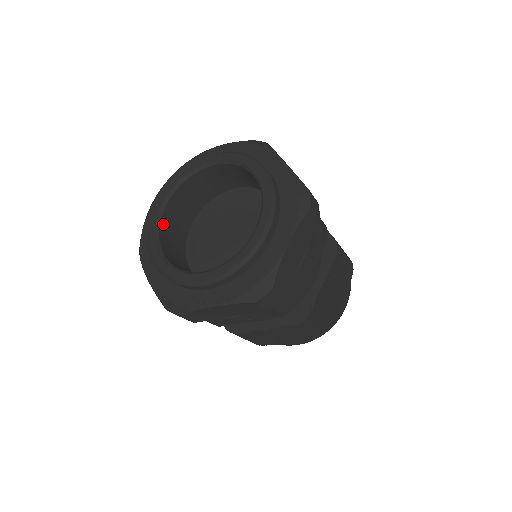
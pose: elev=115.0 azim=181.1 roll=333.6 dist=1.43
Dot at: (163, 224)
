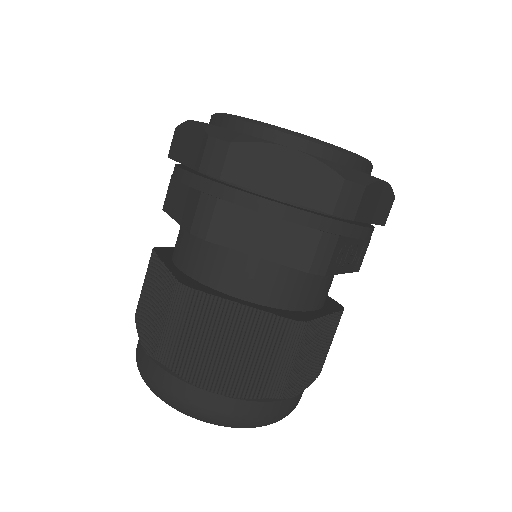
Dot at: occluded
